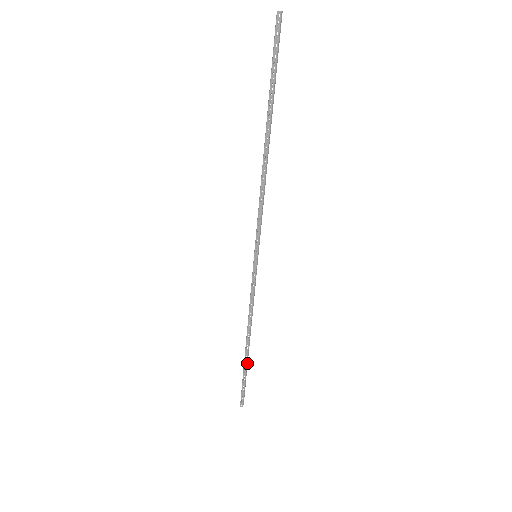
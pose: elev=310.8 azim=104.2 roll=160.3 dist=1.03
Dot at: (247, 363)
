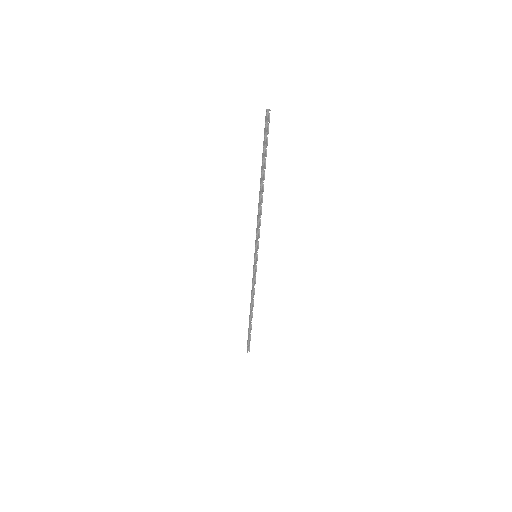
Dot at: (251, 325)
